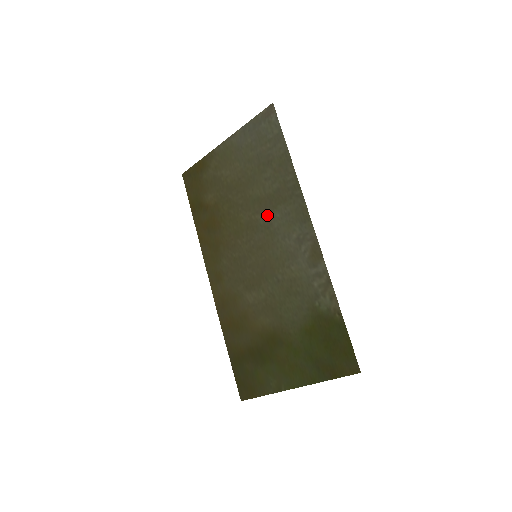
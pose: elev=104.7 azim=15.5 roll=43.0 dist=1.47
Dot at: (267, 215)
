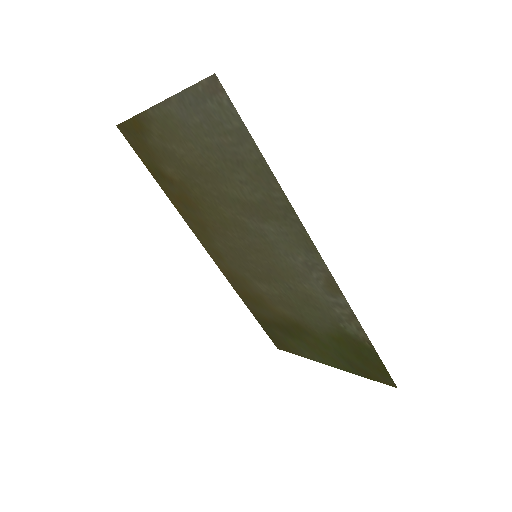
Dot at: (257, 223)
